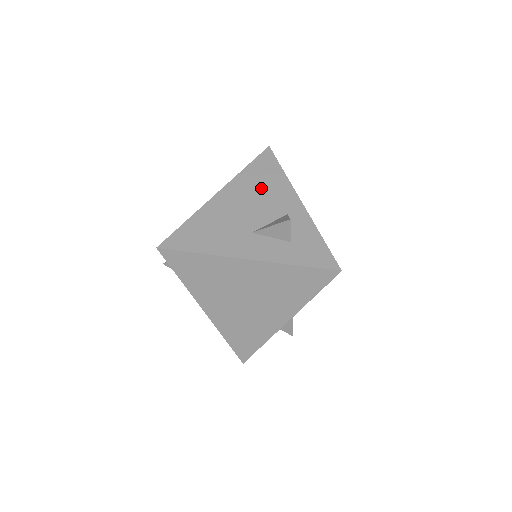
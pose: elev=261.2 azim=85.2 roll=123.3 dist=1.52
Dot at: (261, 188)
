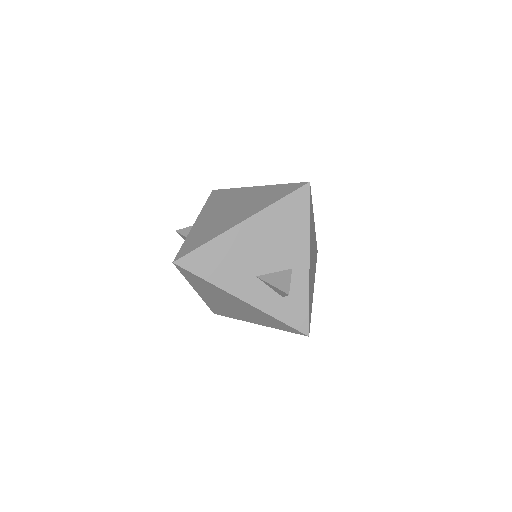
Dot at: (282, 231)
